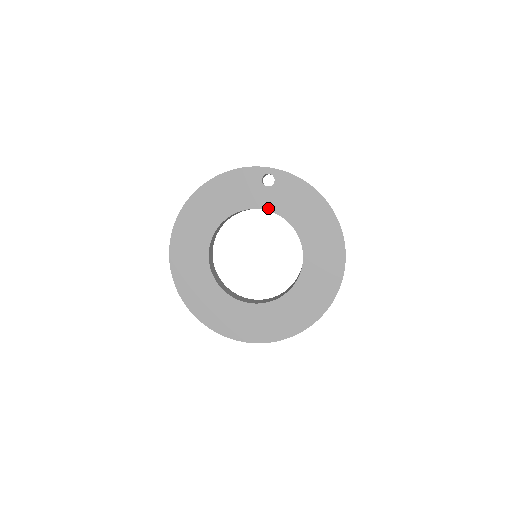
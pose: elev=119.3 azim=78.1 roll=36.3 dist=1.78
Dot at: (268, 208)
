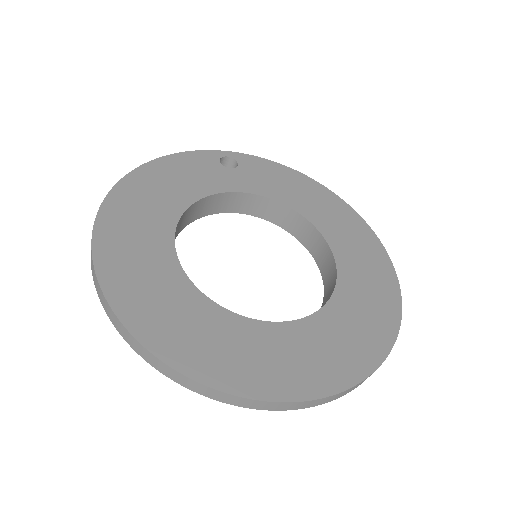
Dot at: (245, 190)
